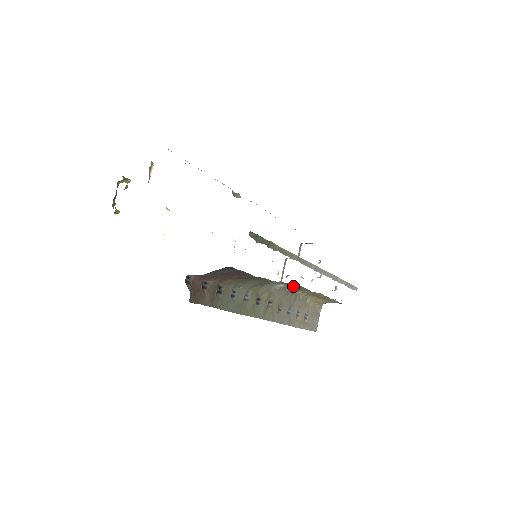
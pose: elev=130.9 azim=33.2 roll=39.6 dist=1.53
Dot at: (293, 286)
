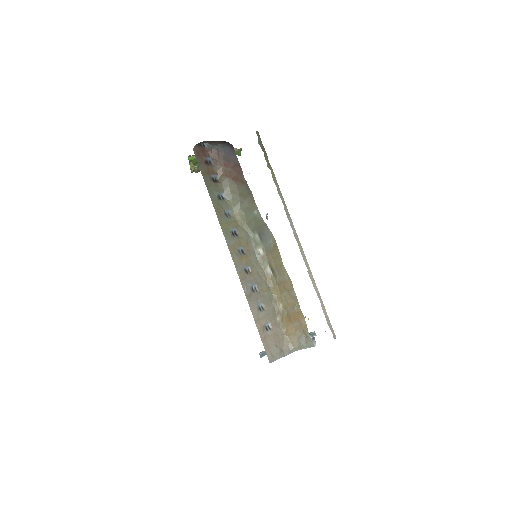
Dot at: (270, 257)
